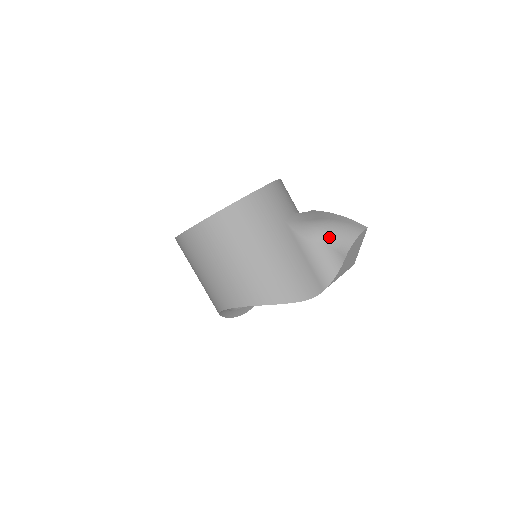
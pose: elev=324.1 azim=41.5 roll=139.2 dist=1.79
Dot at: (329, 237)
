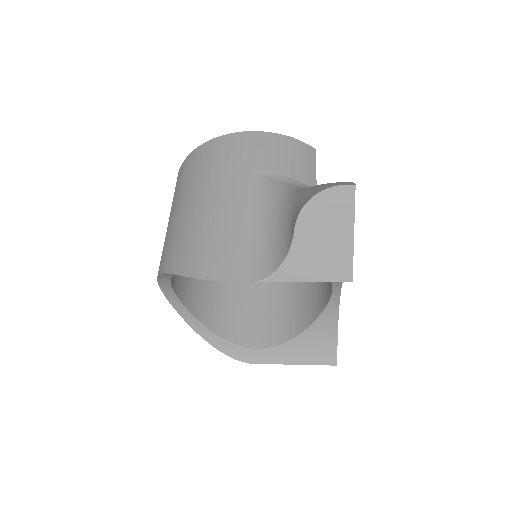
Dot at: (295, 200)
